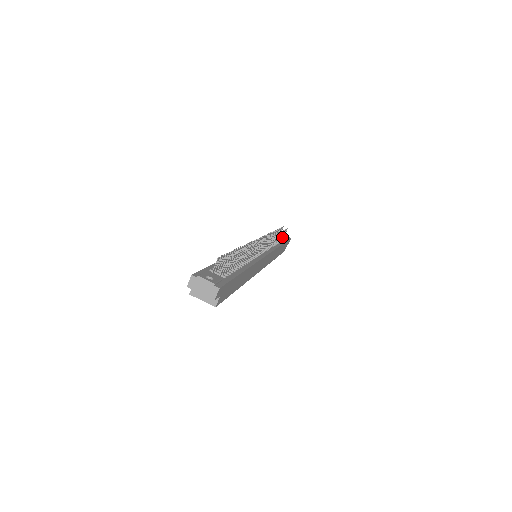
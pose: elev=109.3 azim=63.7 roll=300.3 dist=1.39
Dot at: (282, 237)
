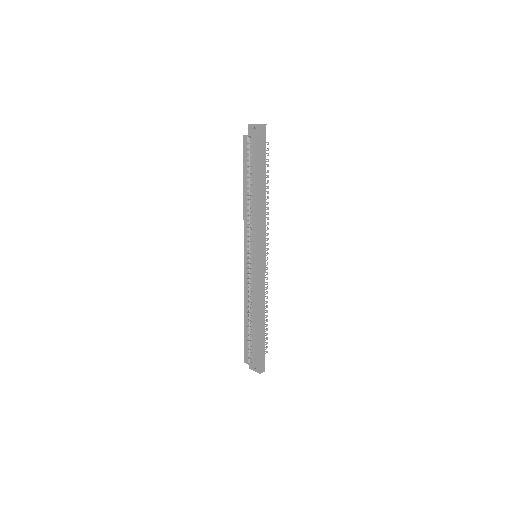
Dot at: occluded
